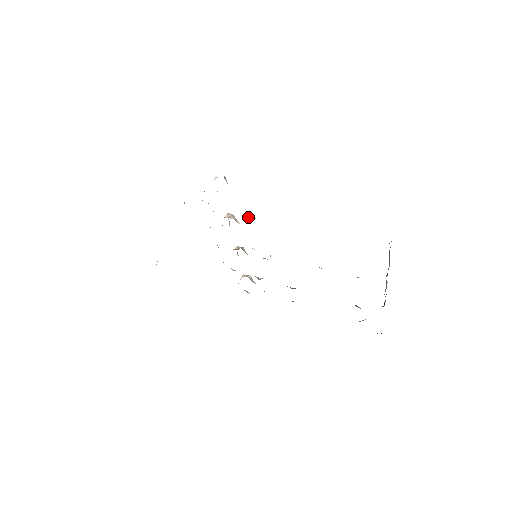
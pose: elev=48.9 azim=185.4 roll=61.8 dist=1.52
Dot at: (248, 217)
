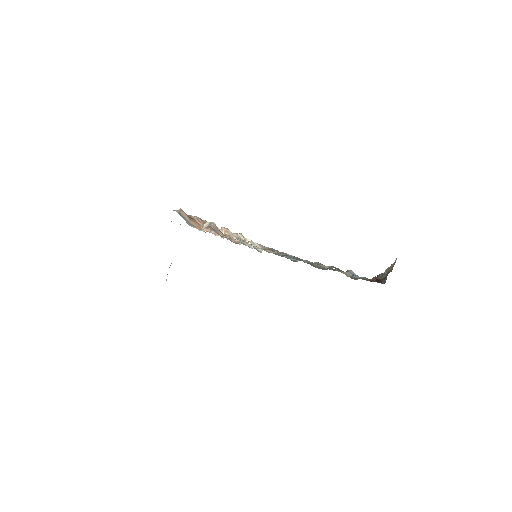
Dot at: occluded
